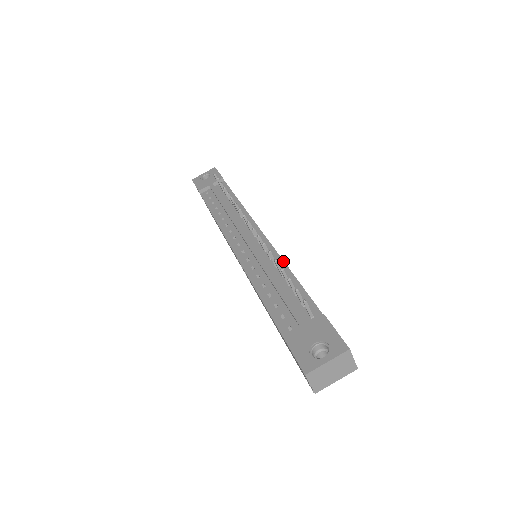
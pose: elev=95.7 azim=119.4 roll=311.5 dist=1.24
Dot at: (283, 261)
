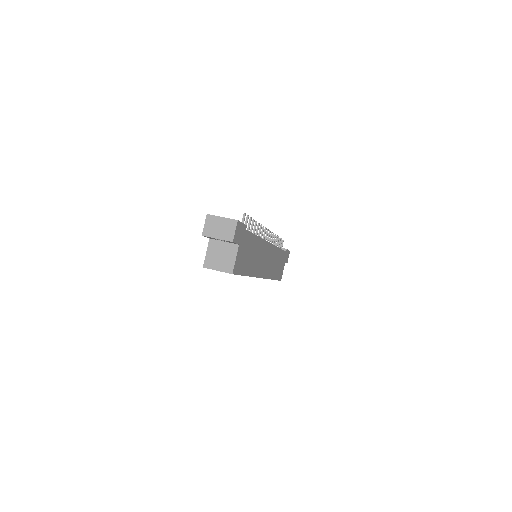
Dot at: occluded
